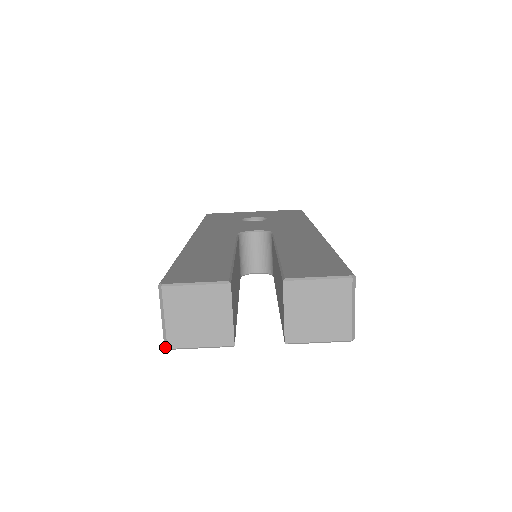
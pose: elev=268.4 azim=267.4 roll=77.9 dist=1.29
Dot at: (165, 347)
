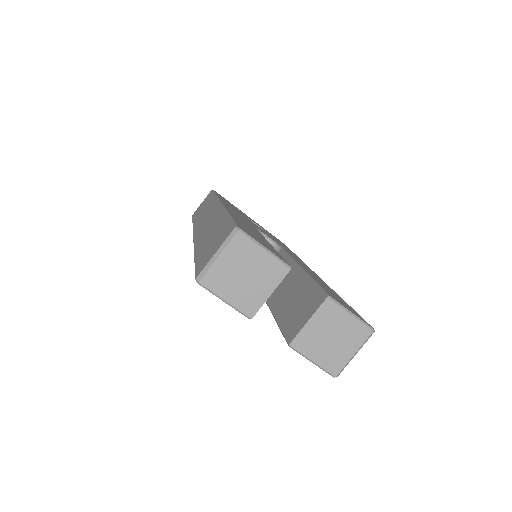
Dot at: (197, 279)
